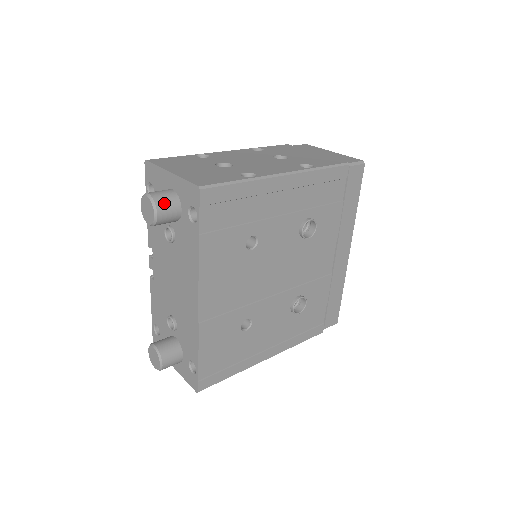
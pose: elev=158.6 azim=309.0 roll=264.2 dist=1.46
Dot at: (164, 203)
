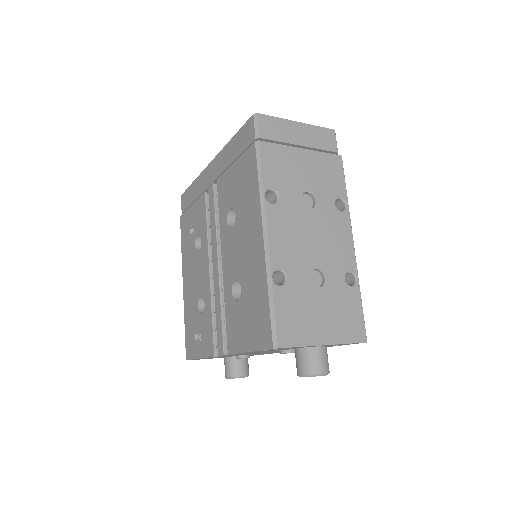
Dot at: (328, 363)
